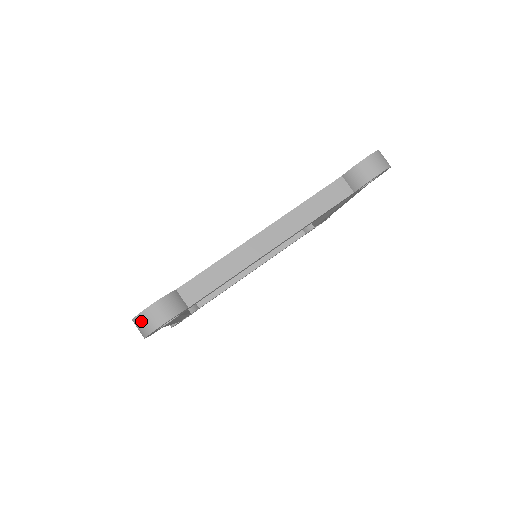
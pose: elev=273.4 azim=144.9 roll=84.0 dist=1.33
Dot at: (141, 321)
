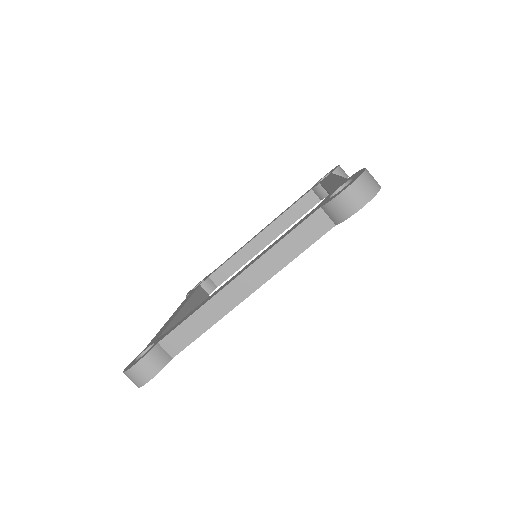
Dot at: (129, 377)
